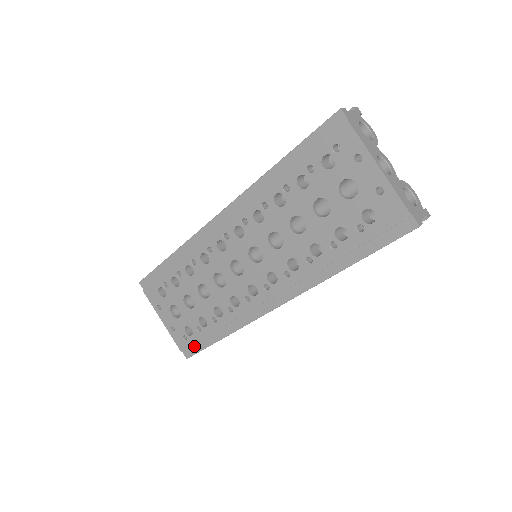
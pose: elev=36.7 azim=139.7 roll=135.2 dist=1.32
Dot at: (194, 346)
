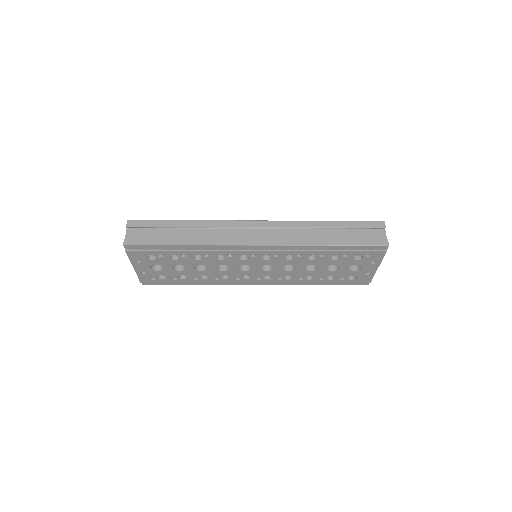
Dot at: (158, 282)
